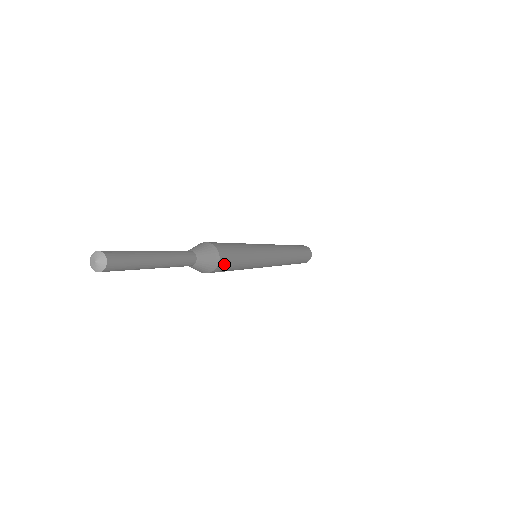
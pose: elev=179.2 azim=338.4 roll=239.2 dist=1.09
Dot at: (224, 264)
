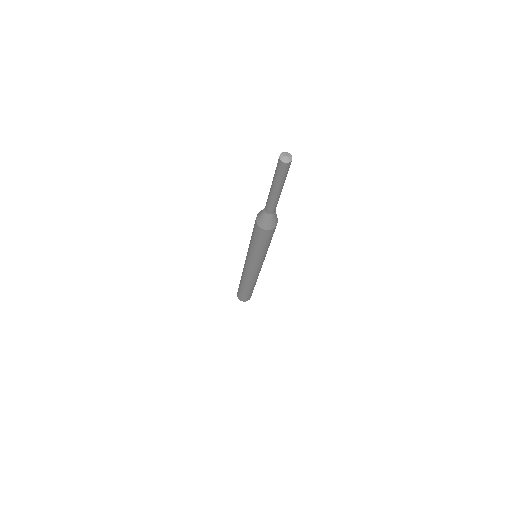
Dot at: occluded
